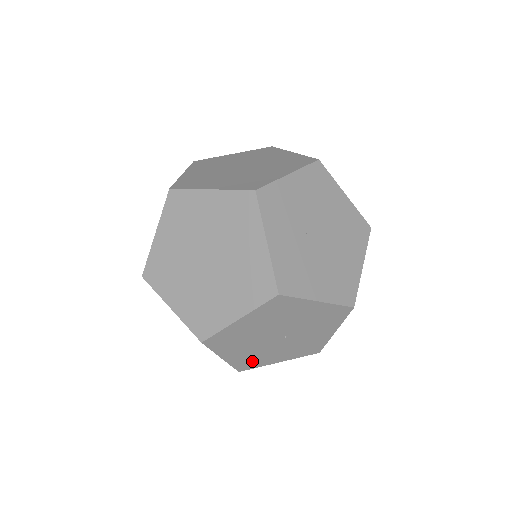
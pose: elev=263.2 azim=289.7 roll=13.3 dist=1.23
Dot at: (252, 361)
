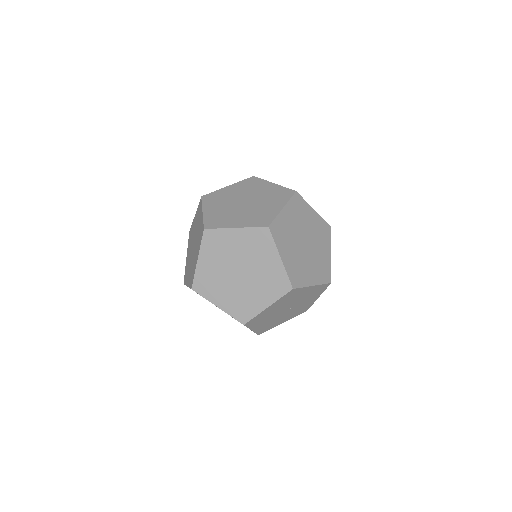
Dot at: (268, 327)
